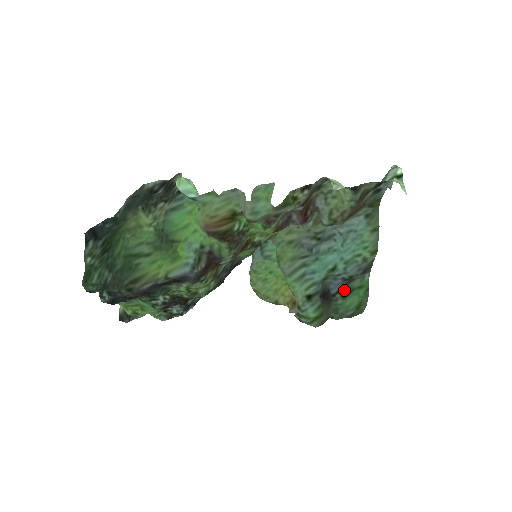
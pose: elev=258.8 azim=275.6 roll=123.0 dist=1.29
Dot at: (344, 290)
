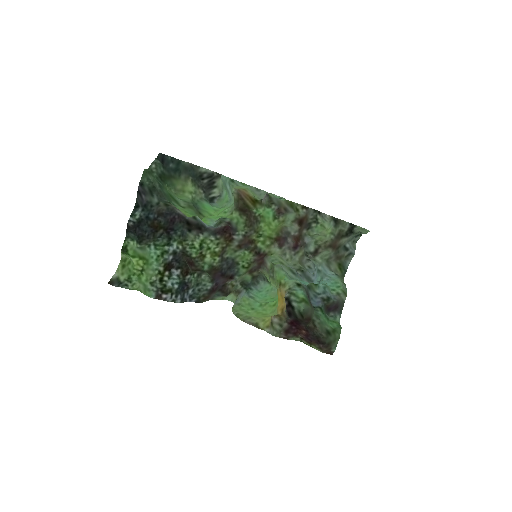
Dot at: (322, 309)
